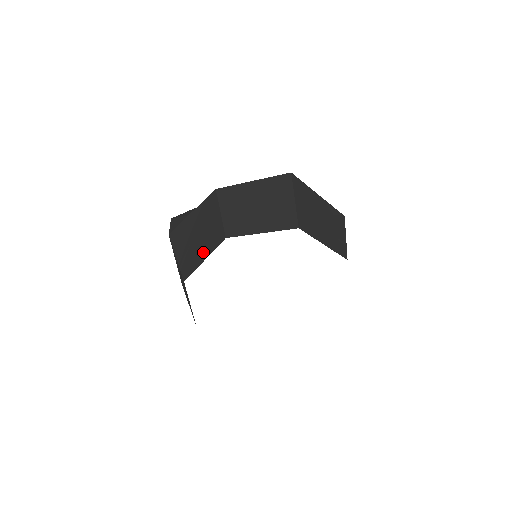
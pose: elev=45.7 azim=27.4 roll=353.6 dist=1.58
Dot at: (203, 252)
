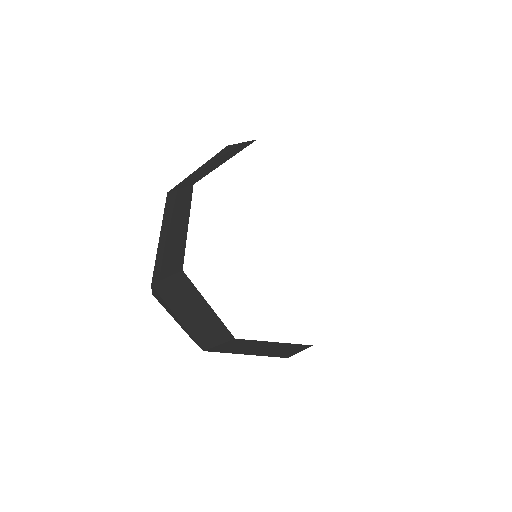
Dot at: (183, 226)
